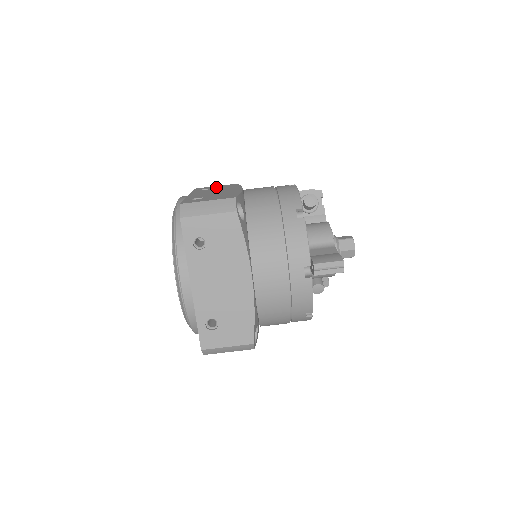
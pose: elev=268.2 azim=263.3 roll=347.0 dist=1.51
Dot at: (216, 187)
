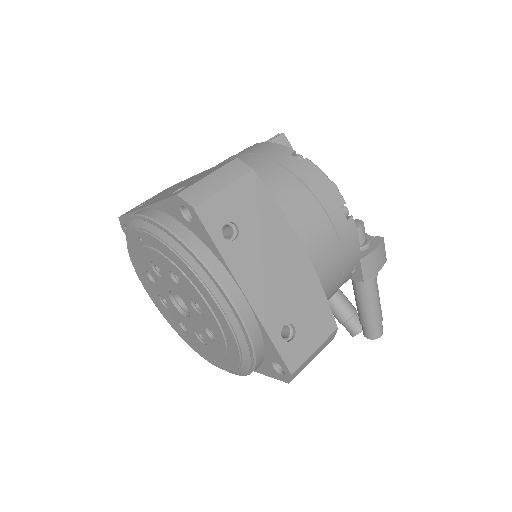
Dot at: occluded
